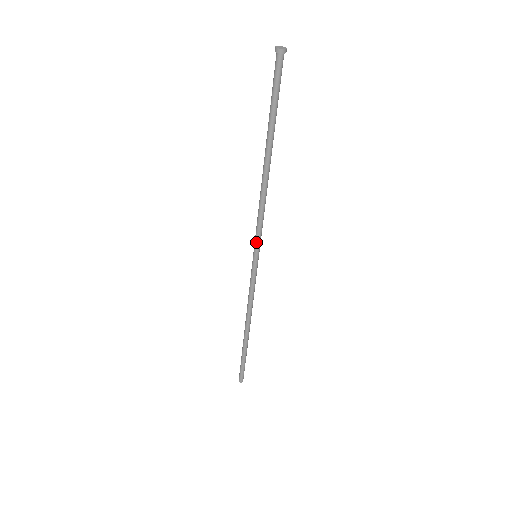
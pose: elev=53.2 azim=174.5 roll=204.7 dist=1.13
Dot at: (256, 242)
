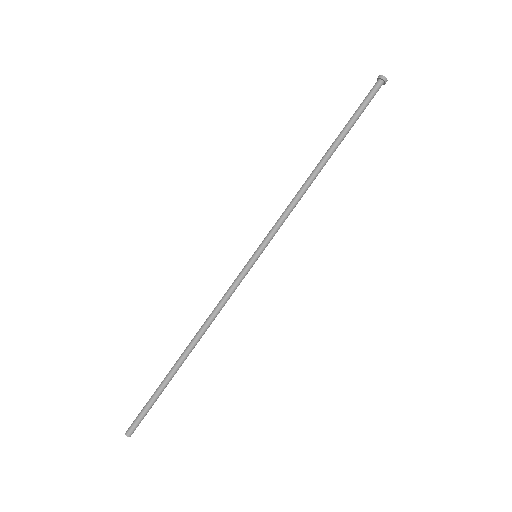
Dot at: (268, 239)
